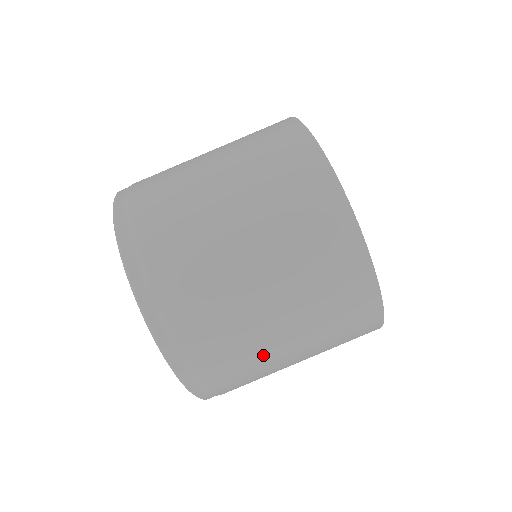
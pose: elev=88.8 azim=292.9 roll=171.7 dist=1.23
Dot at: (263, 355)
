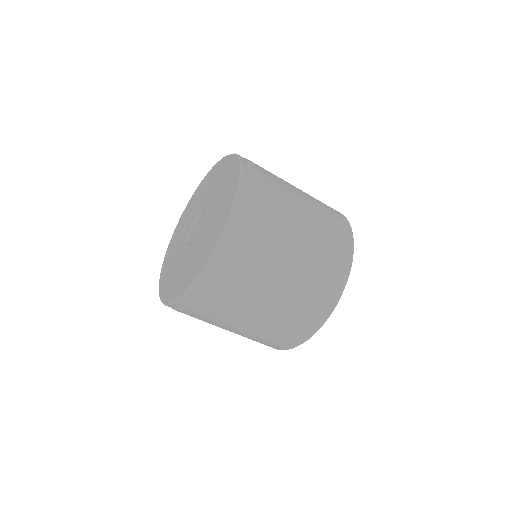
Dot at: (226, 321)
